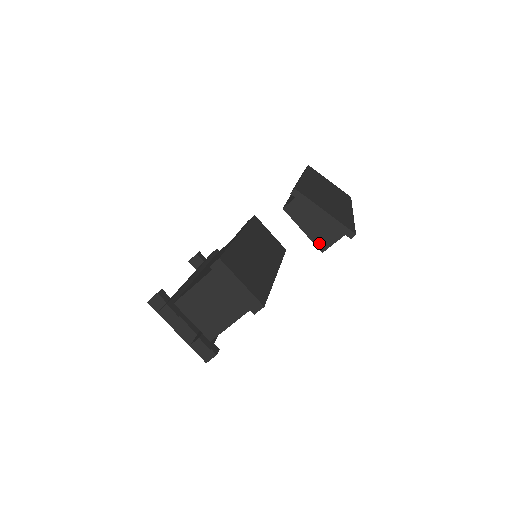
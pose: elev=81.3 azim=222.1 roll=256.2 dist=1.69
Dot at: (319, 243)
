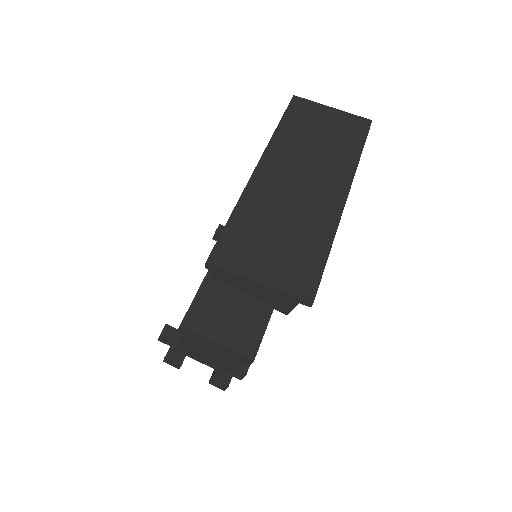
Dot at: (276, 307)
